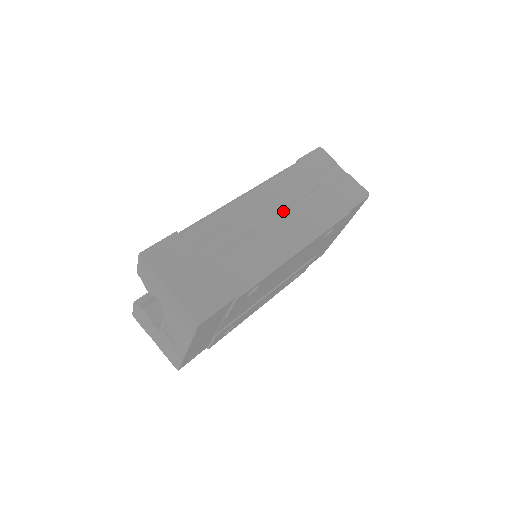
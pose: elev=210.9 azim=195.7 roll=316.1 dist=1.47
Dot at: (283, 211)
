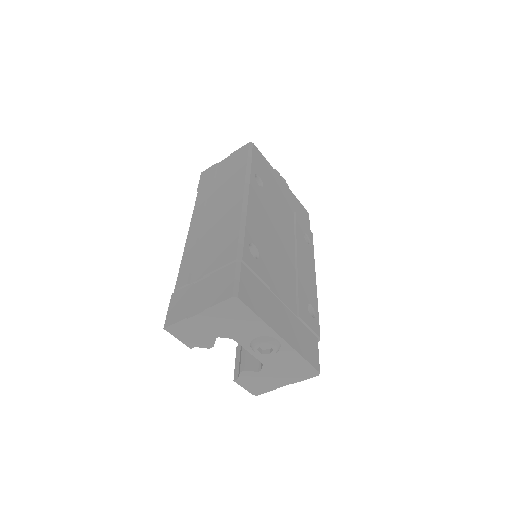
Dot at: (215, 208)
